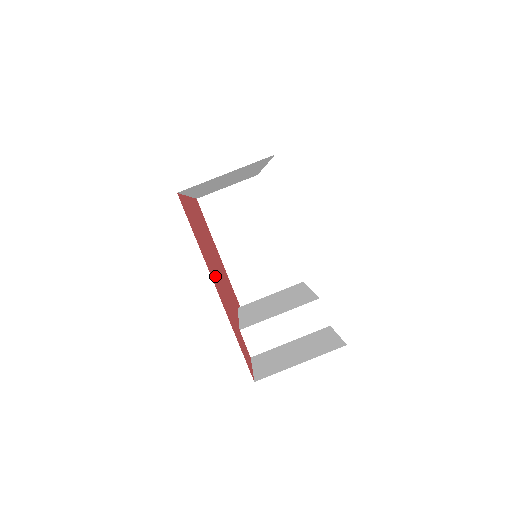
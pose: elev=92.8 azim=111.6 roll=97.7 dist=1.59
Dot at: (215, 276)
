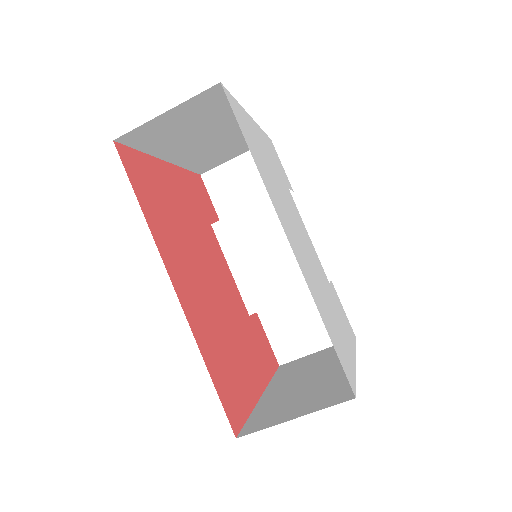
Dot at: (243, 355)
